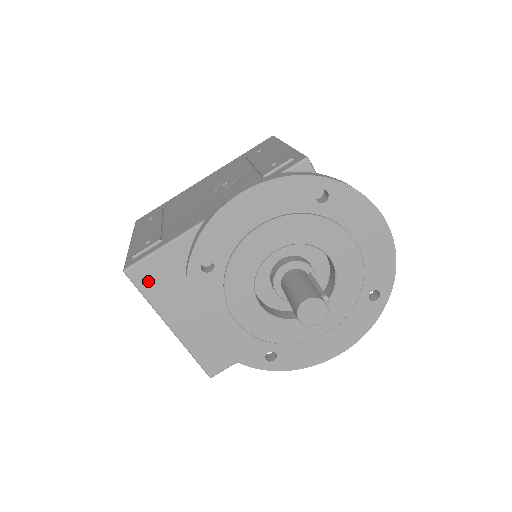
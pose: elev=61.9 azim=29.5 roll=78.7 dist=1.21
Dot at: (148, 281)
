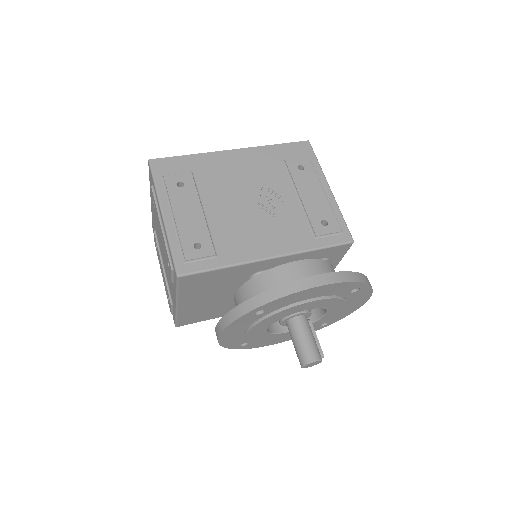
Dot at: (189, 283)
